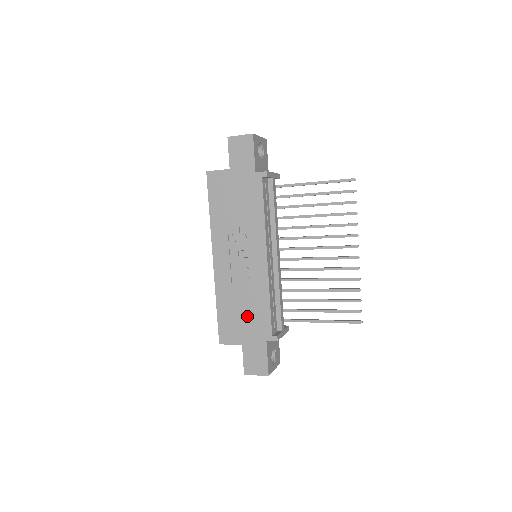
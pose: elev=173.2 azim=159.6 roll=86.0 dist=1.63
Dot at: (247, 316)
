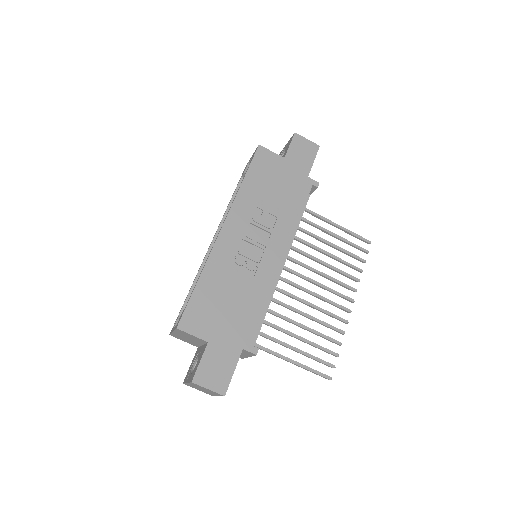
Dot at: (232, 309)
